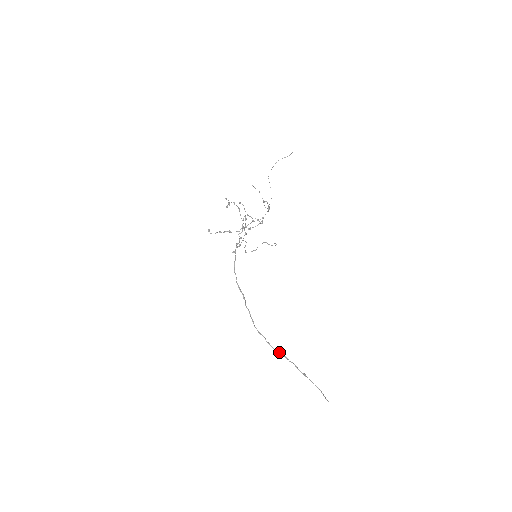
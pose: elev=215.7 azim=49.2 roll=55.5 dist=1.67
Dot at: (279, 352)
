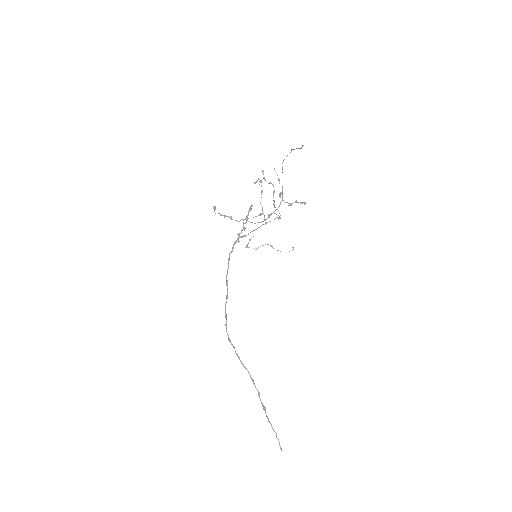
Dot at: (247, 370)
